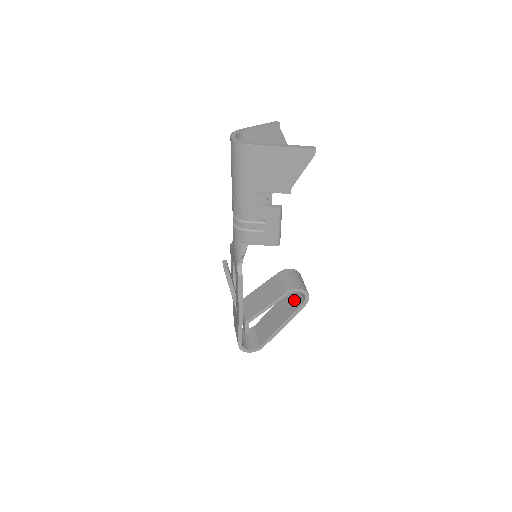
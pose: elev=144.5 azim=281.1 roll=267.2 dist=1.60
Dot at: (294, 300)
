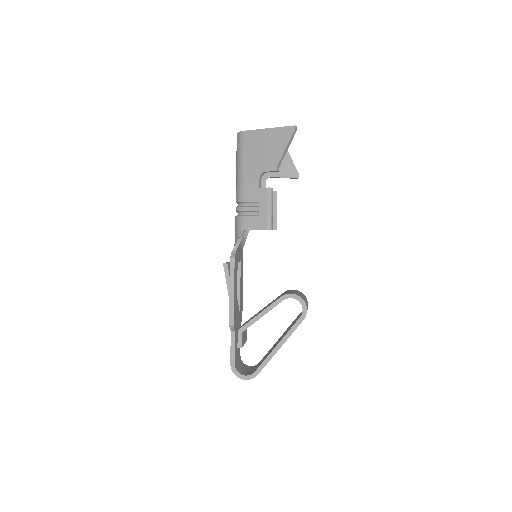
Dot at: (295, 320)
